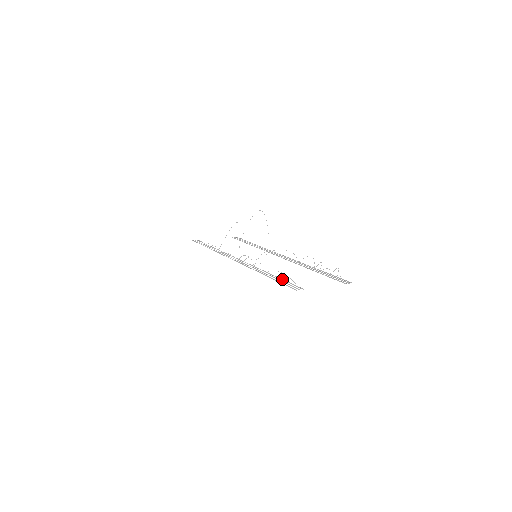
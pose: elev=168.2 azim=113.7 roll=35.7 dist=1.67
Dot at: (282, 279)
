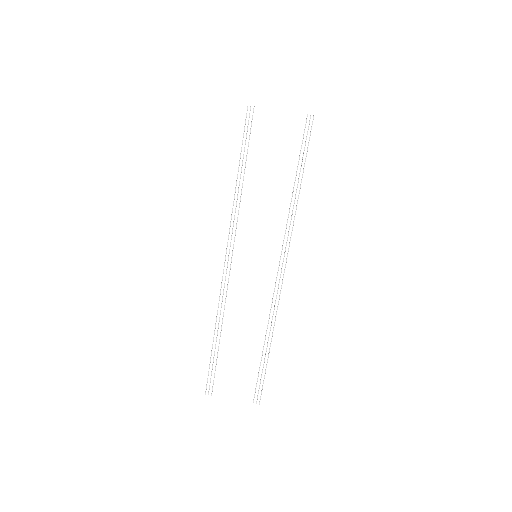
Dot at: (216, 359)
